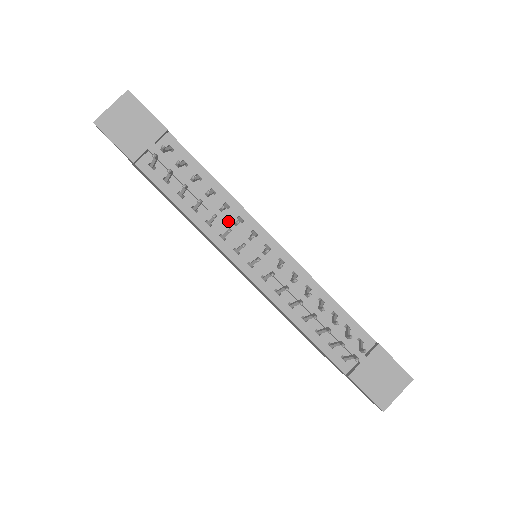
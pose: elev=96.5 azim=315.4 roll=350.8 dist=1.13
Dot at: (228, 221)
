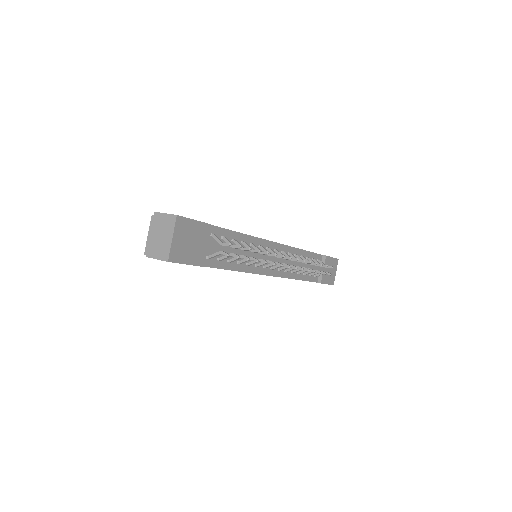
Dot at: (259, 255)
